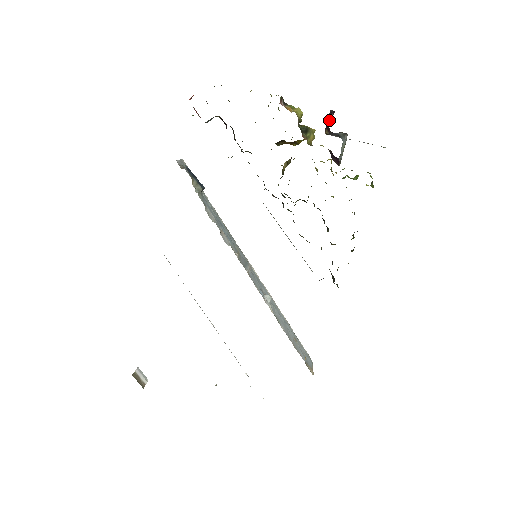
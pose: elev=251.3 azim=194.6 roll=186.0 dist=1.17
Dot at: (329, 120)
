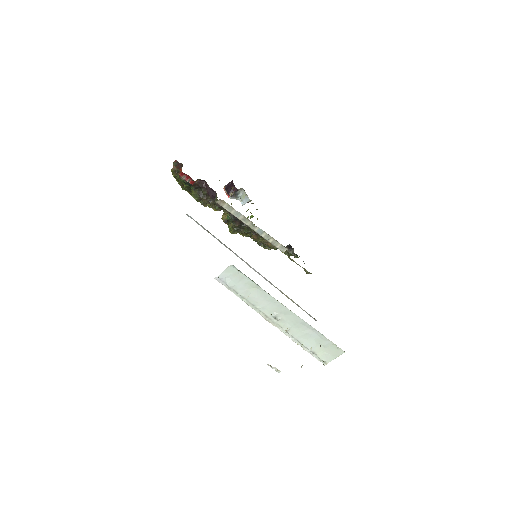
Dot at: (230, 187)
